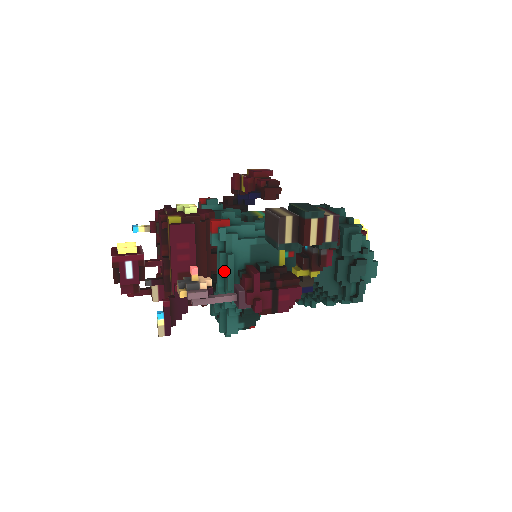
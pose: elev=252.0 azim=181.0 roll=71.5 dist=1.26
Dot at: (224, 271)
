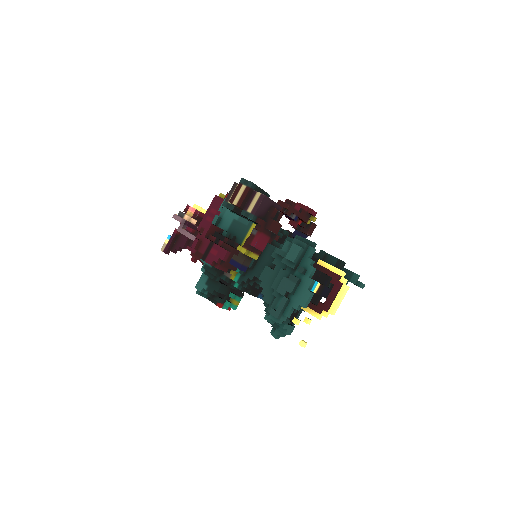
Dot at: occluded
